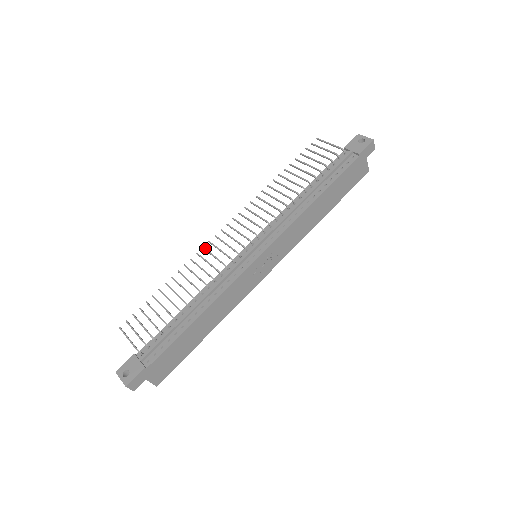
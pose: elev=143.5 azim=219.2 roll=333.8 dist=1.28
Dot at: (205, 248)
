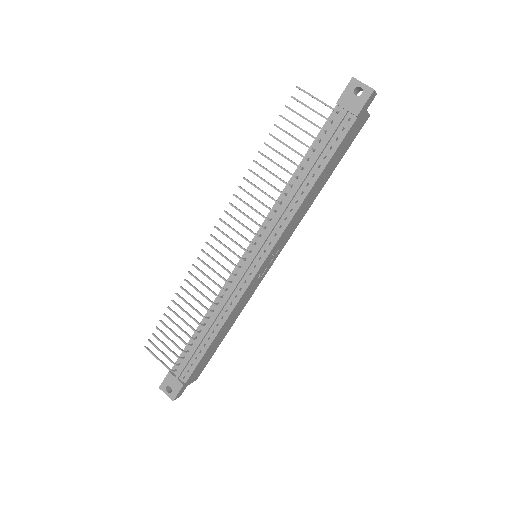
Dot at: (200, 259)
